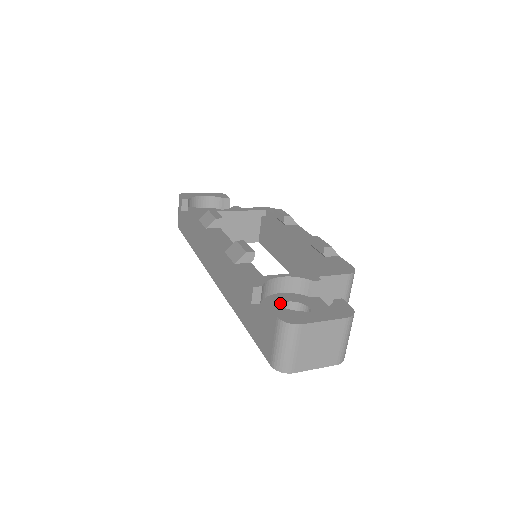
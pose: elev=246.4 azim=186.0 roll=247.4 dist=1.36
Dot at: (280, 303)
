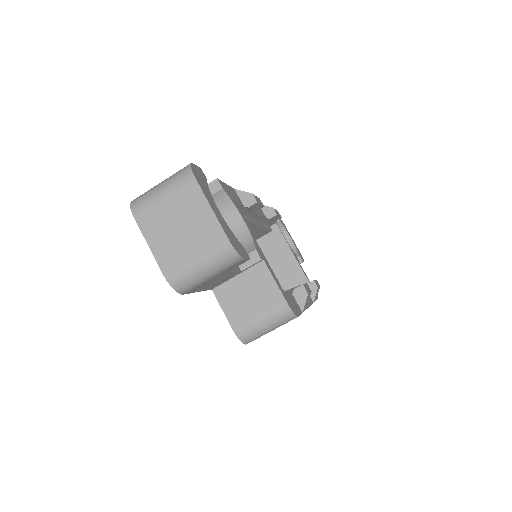
Dot at: occluded
